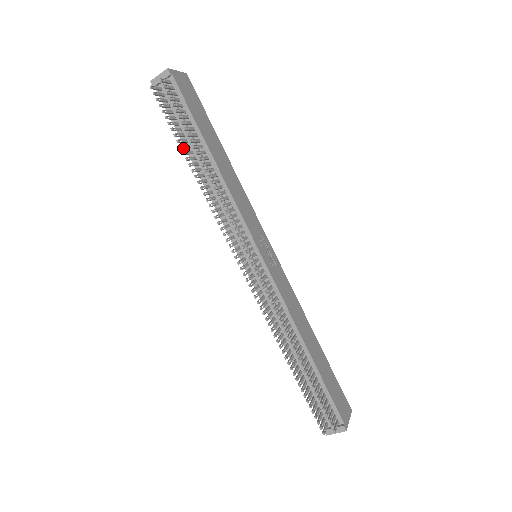
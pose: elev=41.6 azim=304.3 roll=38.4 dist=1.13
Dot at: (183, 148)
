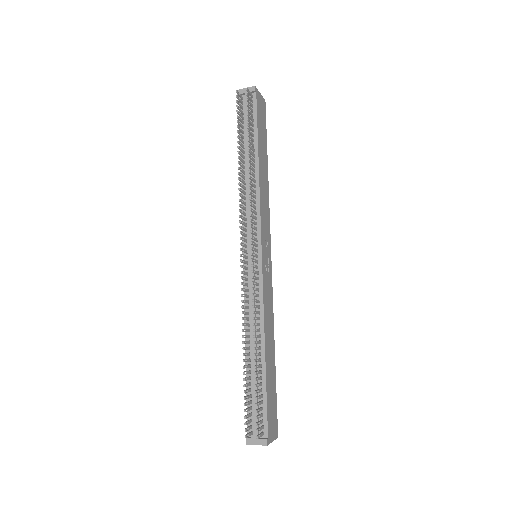
Dot at: (239, 144)
